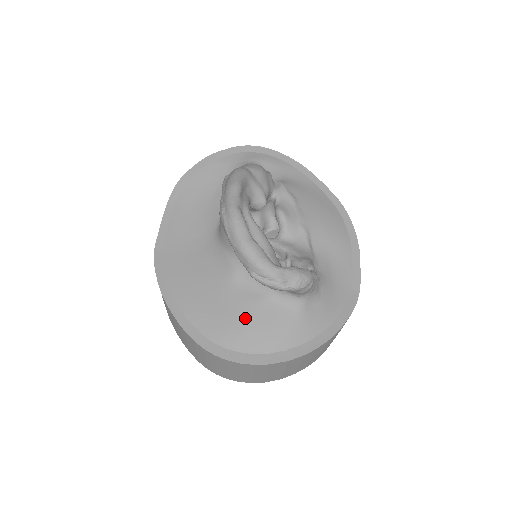
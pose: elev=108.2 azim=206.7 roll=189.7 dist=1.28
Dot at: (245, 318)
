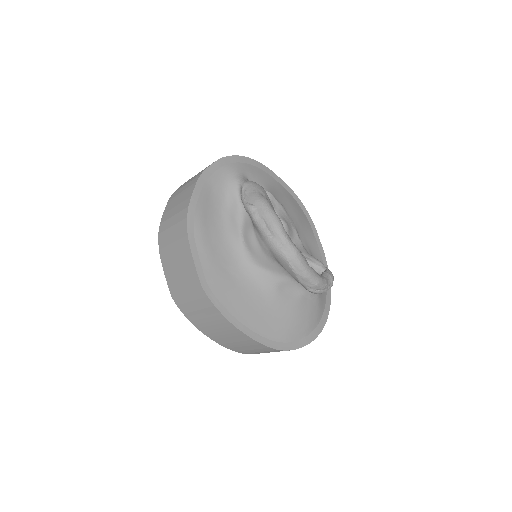
Dot at: (294, 316)
